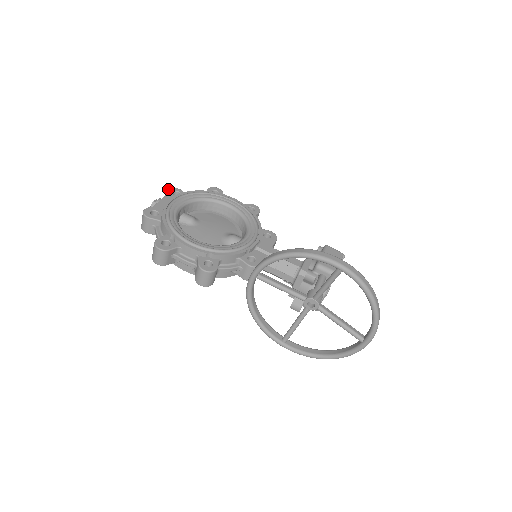
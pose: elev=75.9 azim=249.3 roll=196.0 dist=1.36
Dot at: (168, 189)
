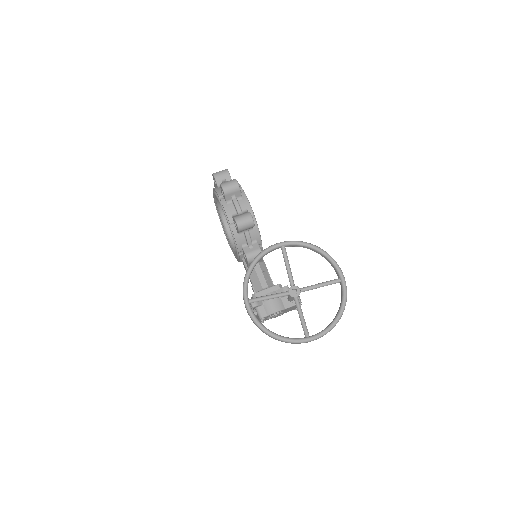
Dot at: occluded
